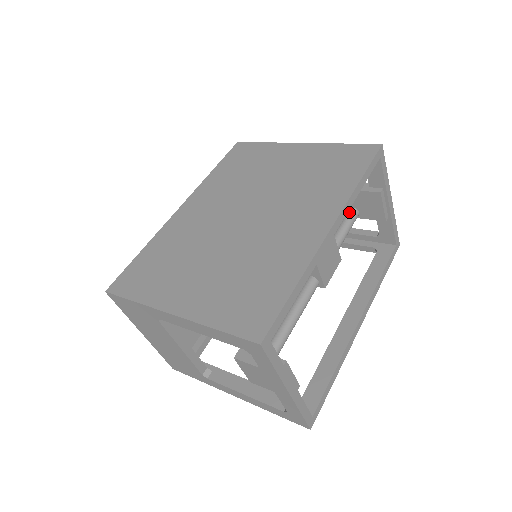
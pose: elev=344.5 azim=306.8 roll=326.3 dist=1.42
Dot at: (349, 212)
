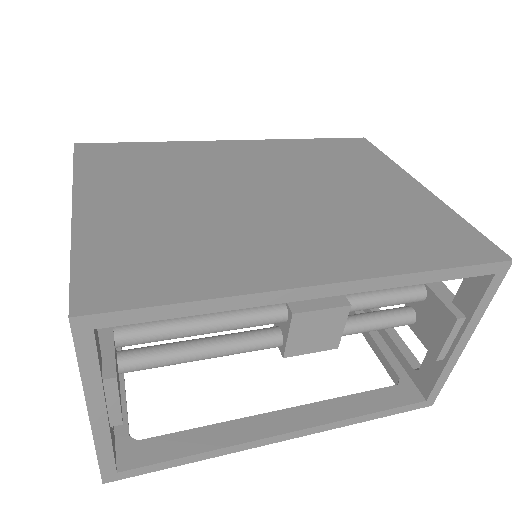
Dot at: (403, 309)
